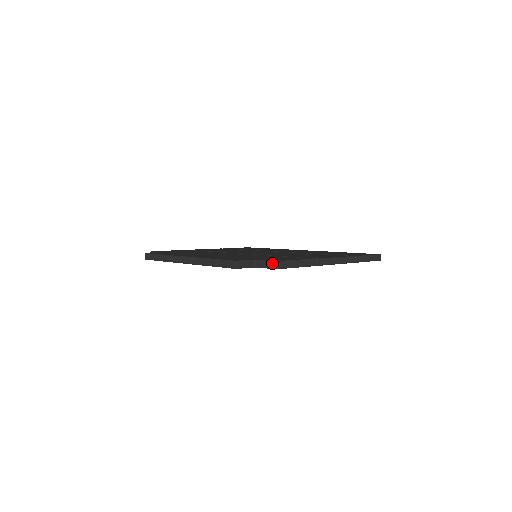
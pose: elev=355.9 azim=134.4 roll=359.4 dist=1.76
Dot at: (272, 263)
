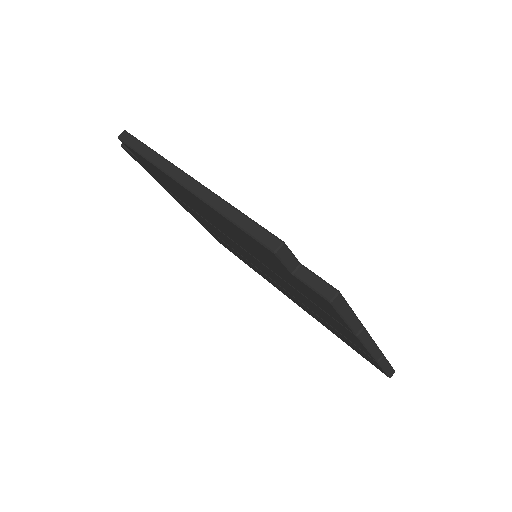
Dot at: (329, 288)
